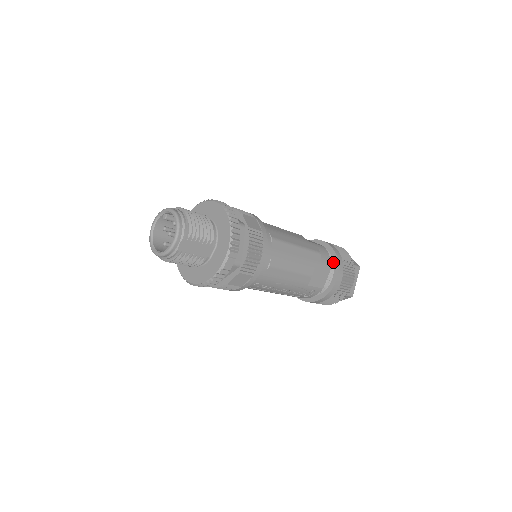
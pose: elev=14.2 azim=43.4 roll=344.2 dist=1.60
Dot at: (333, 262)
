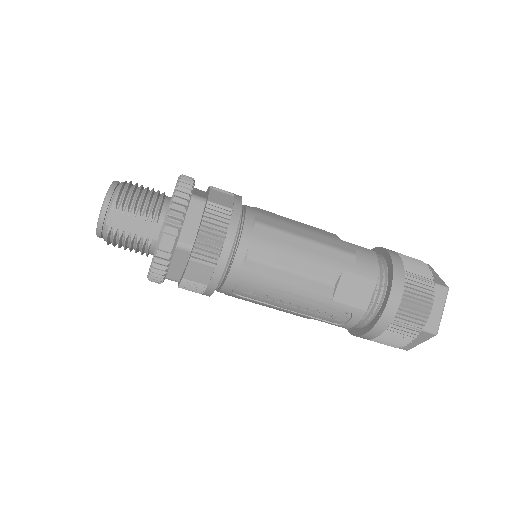
Dot at: (387, 273)
